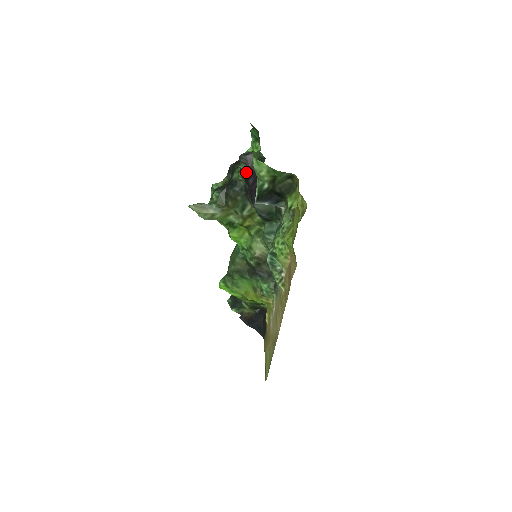
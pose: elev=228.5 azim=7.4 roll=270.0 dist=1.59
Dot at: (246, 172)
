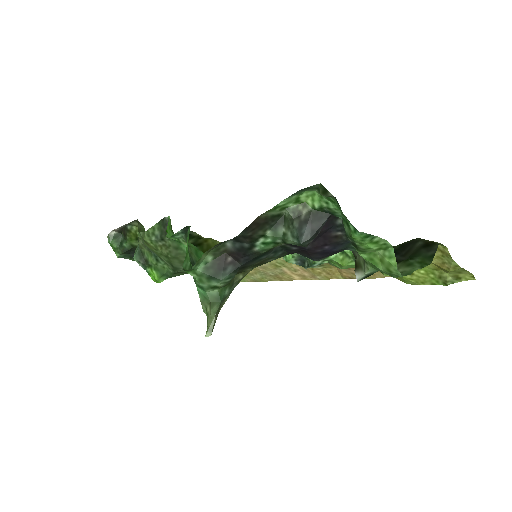
Dot at: occluded
